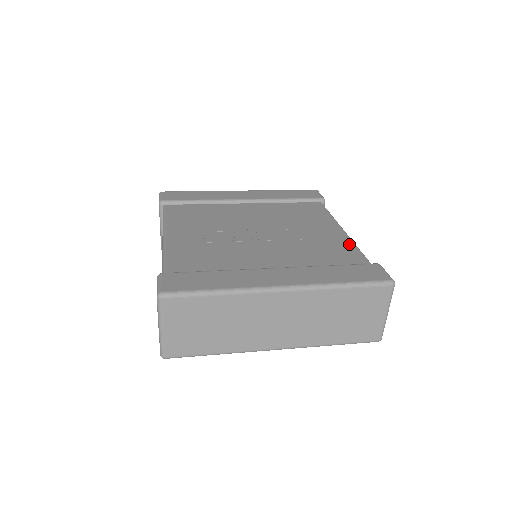
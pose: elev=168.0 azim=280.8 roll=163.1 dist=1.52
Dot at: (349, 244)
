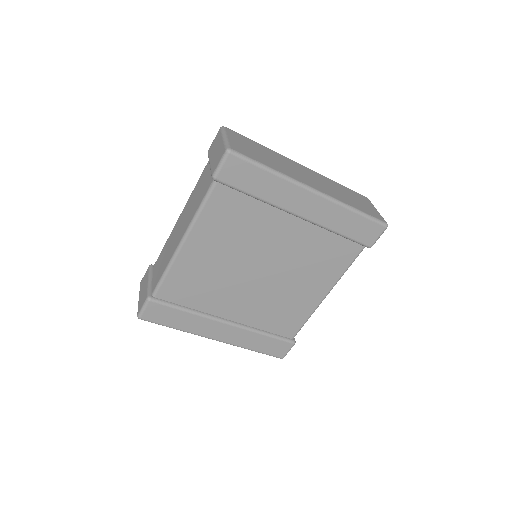
Dot at: occluded
